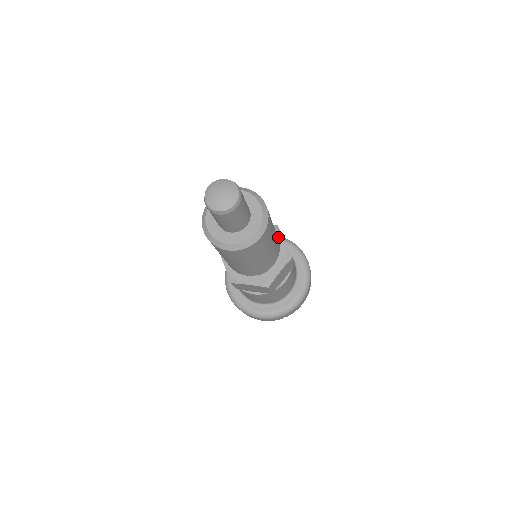
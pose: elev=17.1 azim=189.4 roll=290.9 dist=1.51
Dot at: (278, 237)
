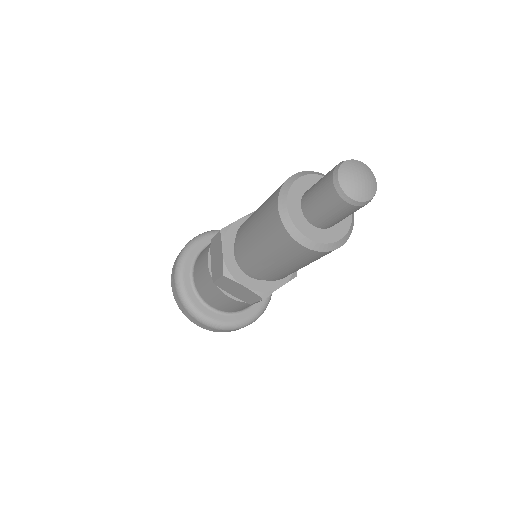
Dot at: occluded
